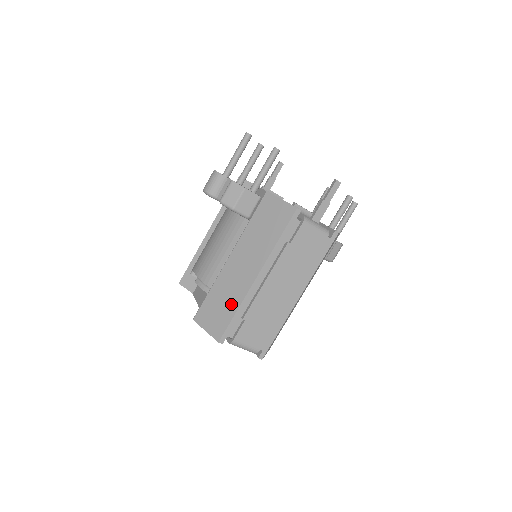
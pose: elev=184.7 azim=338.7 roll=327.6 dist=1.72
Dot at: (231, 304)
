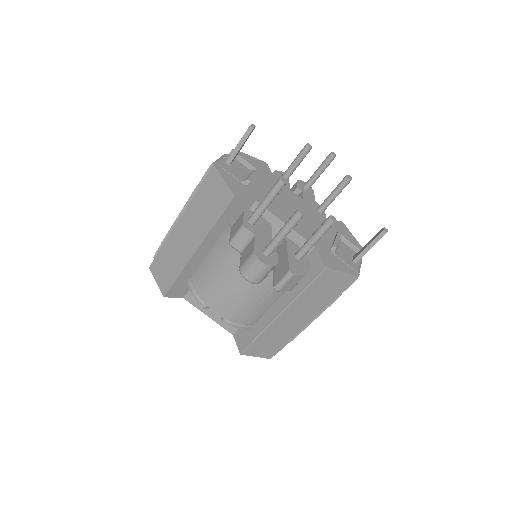
Dot at: (283, 340)
